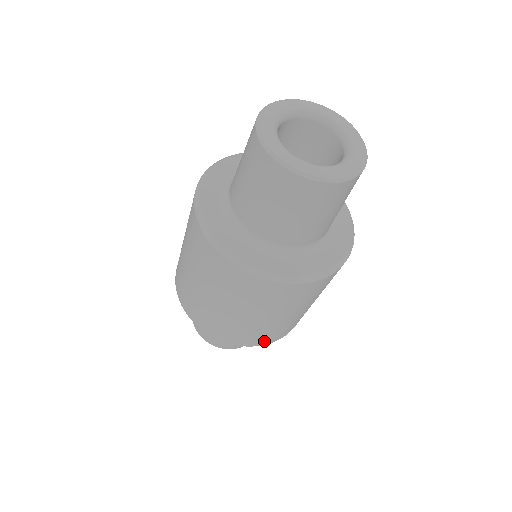
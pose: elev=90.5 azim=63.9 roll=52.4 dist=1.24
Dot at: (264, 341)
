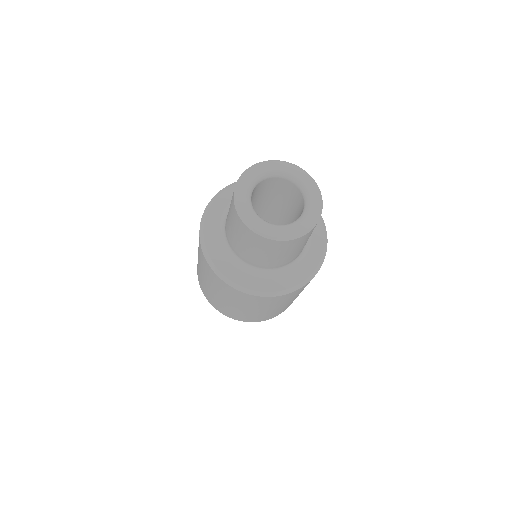
Dot at: (270, 317)
